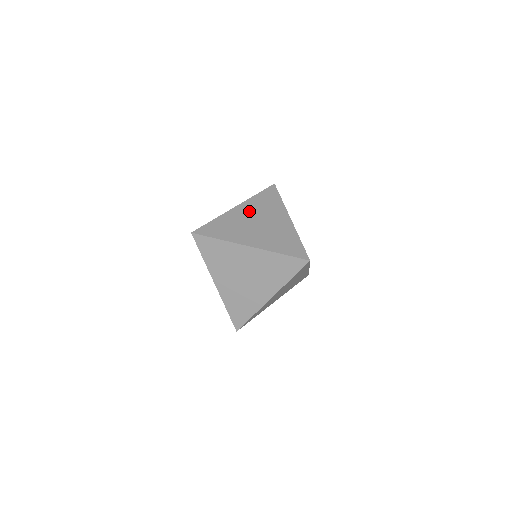
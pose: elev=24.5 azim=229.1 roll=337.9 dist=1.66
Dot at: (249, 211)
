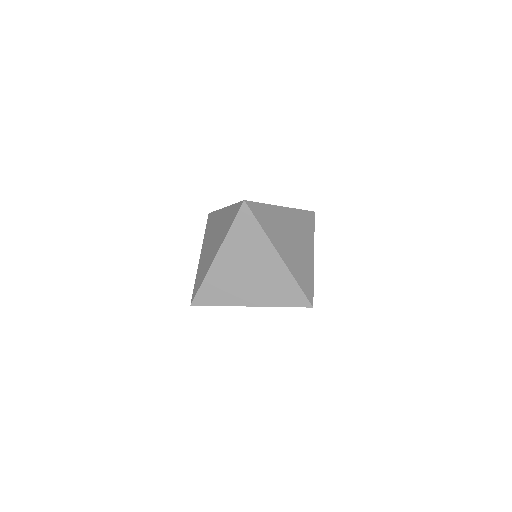
Dot at: (291, 221)
